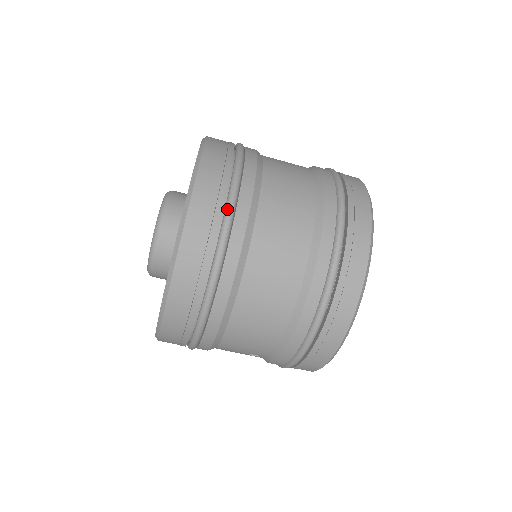
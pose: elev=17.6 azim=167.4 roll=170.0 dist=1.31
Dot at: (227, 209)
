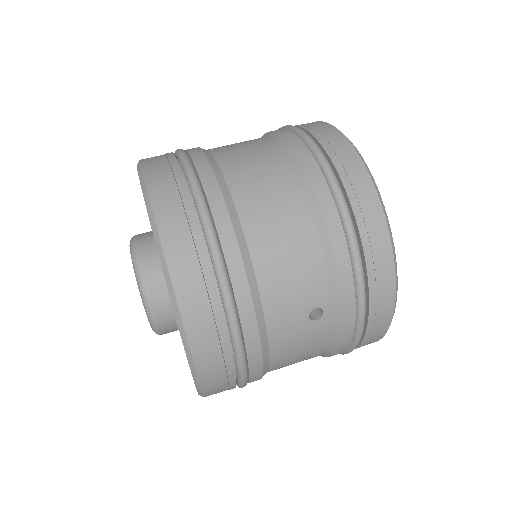
Dot at: (180, 157)
